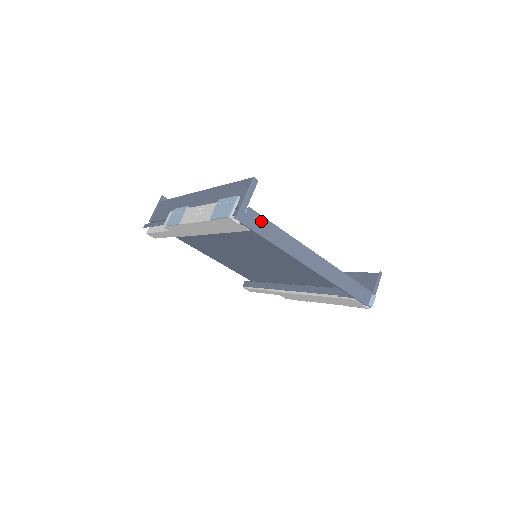
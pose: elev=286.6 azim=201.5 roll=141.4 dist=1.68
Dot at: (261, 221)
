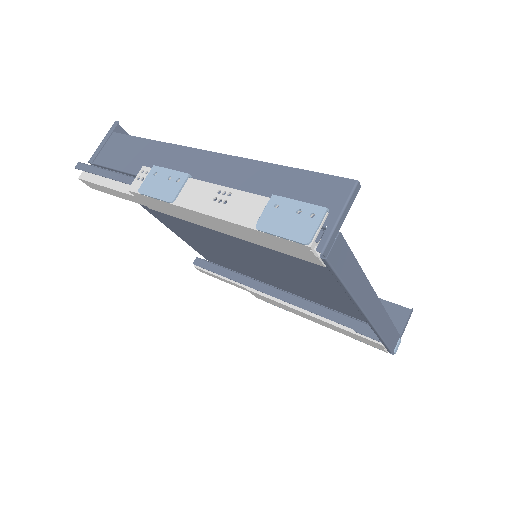
Dot at: (345, 254)
